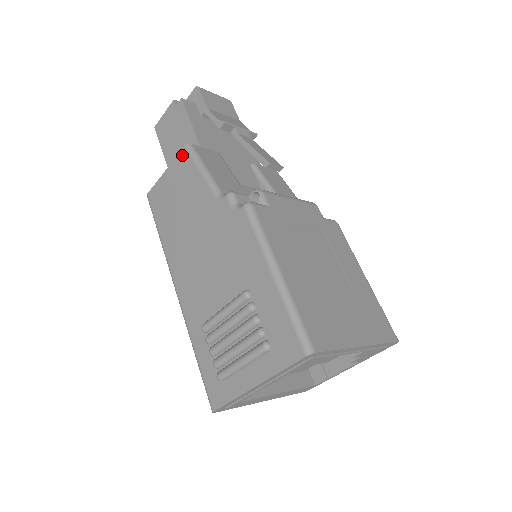
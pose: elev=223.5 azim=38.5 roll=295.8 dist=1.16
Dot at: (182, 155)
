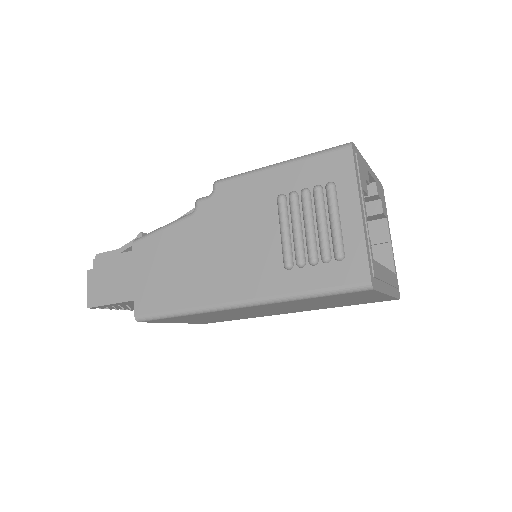
Dot at: (136, 249)
